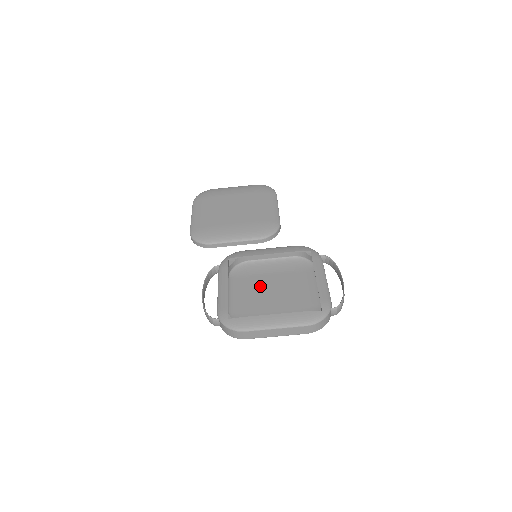
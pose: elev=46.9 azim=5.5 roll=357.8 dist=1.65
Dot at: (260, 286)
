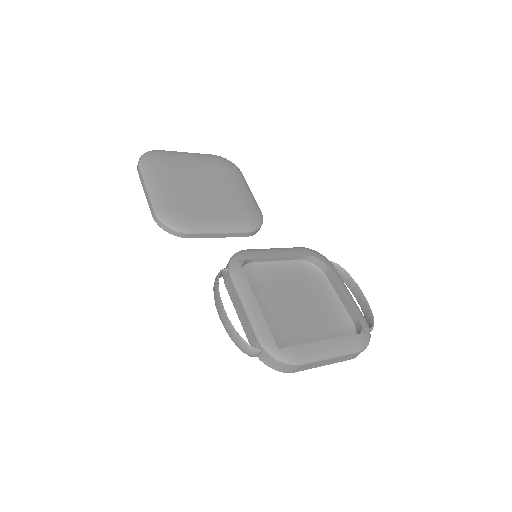
Dot at: (277, 298)
